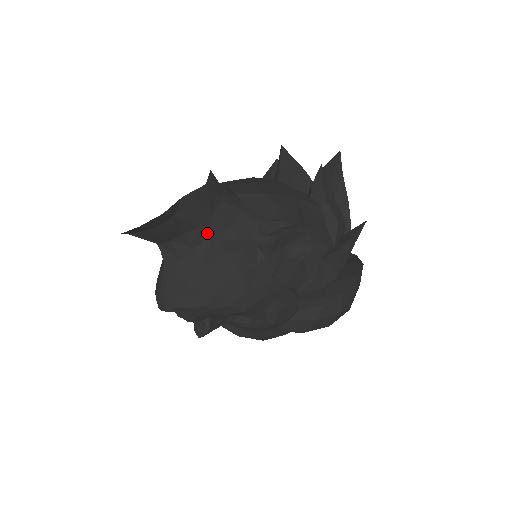
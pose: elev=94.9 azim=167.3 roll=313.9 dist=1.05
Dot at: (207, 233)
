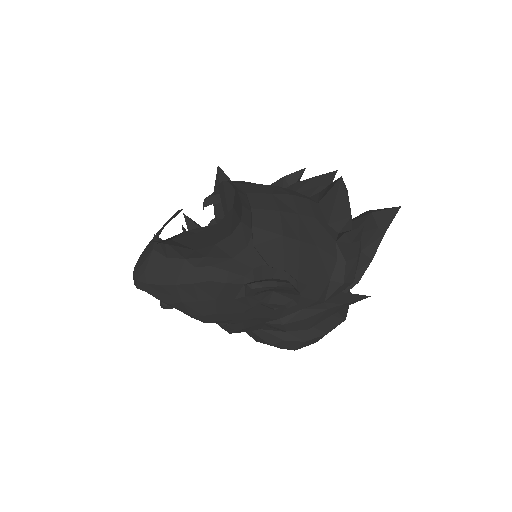
Dot at: (201, 255)
